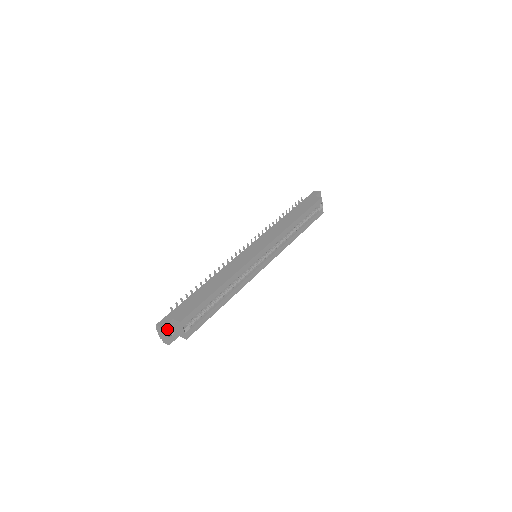
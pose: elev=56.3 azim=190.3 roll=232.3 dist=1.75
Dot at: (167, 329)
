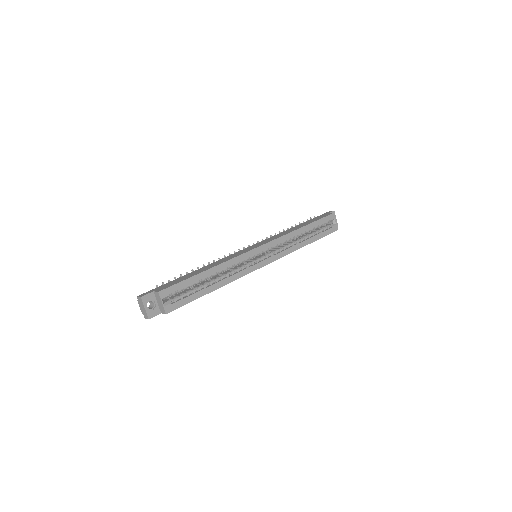
Dot at: (147, 300)
